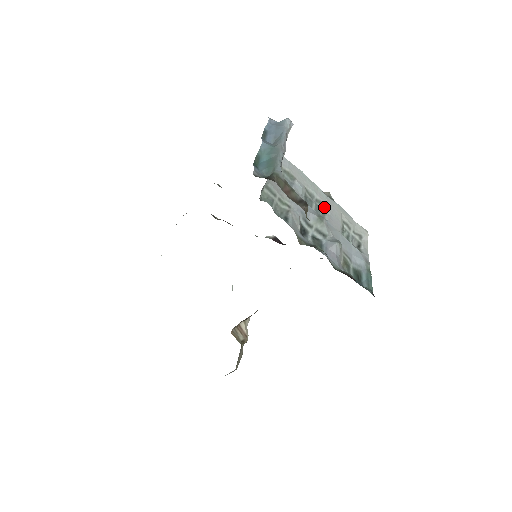
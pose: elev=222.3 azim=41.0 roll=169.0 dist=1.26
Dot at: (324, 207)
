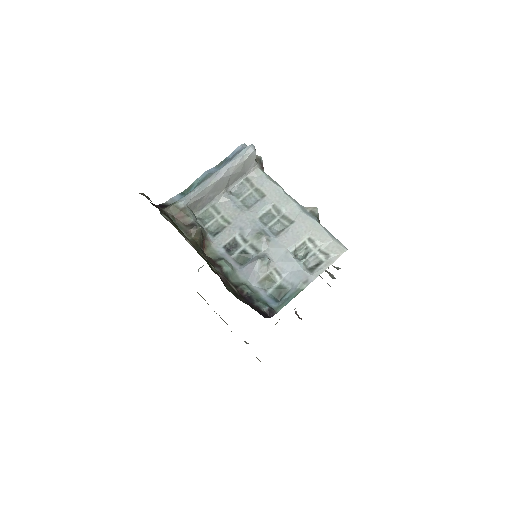
Dot at: (288, 223)
